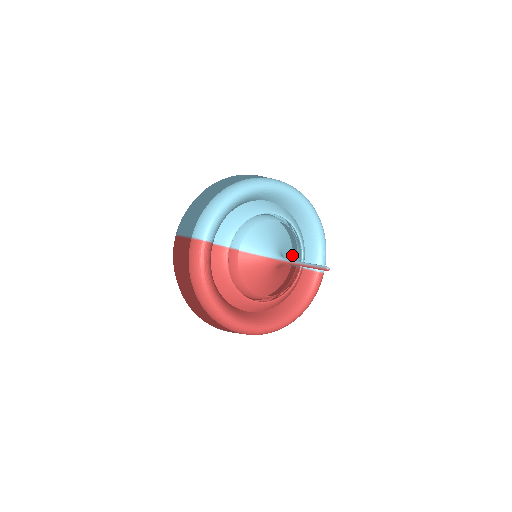
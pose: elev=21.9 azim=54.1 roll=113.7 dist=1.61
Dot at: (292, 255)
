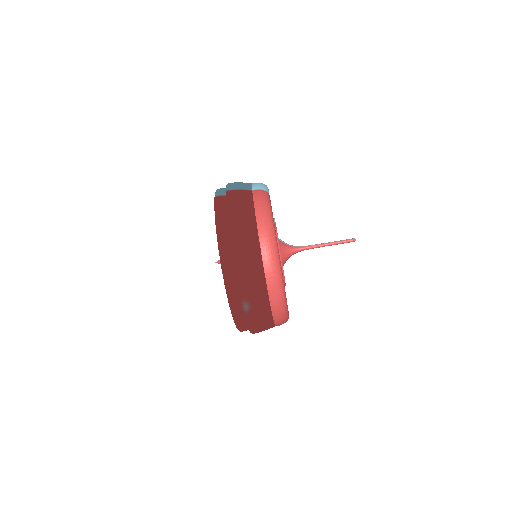
Dot at: occluded
